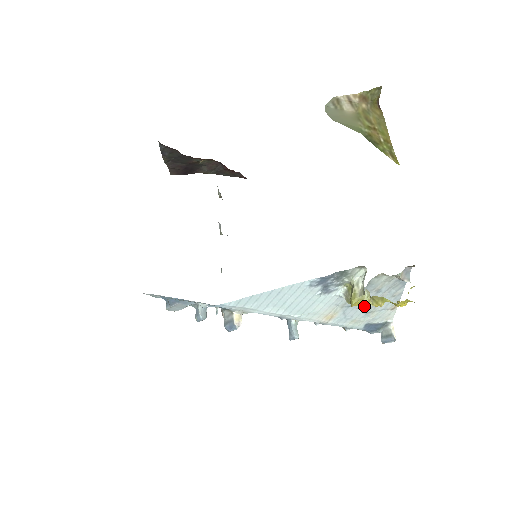
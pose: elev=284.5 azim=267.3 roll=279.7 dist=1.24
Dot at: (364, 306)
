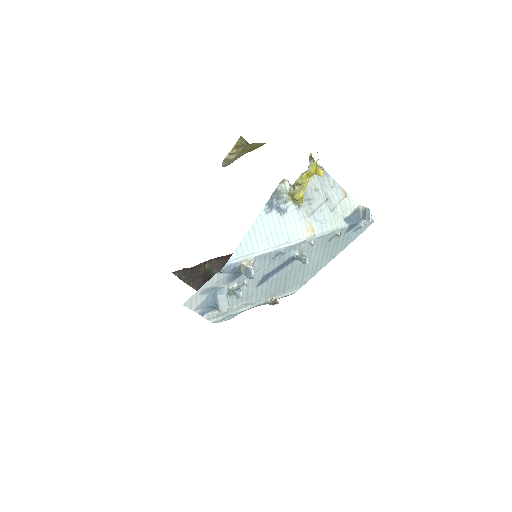
Dot at: (323, 207)
